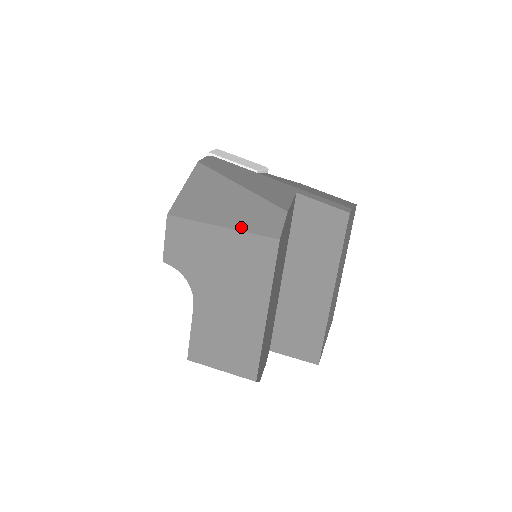
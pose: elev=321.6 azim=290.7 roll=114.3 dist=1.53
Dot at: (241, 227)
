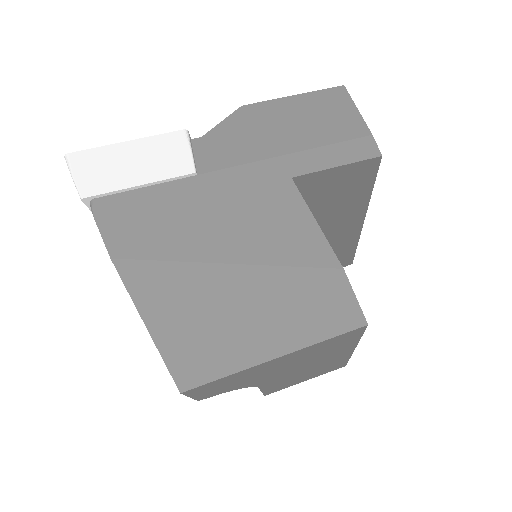
Dot at: (303, 341)
